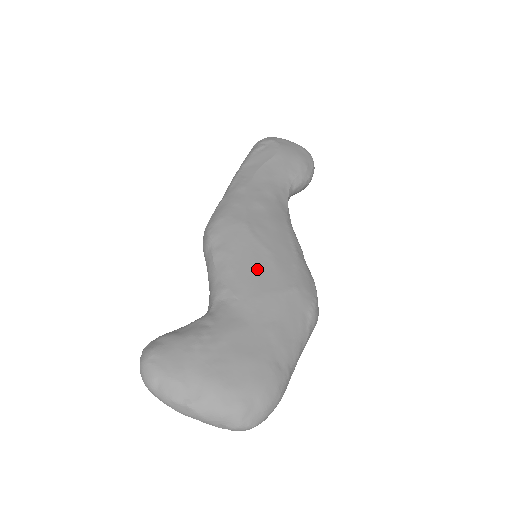
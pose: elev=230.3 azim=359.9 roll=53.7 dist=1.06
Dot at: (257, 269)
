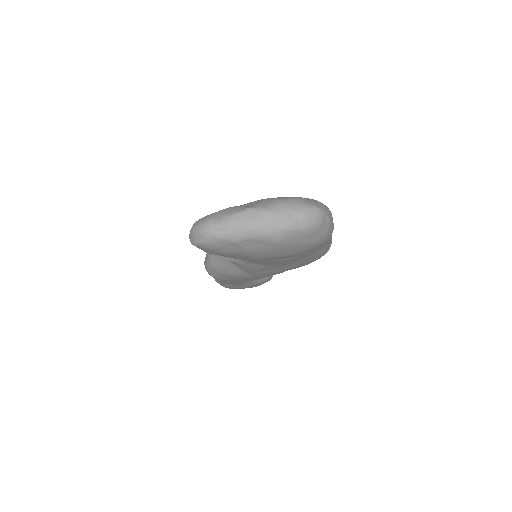
Dot at: occluded
